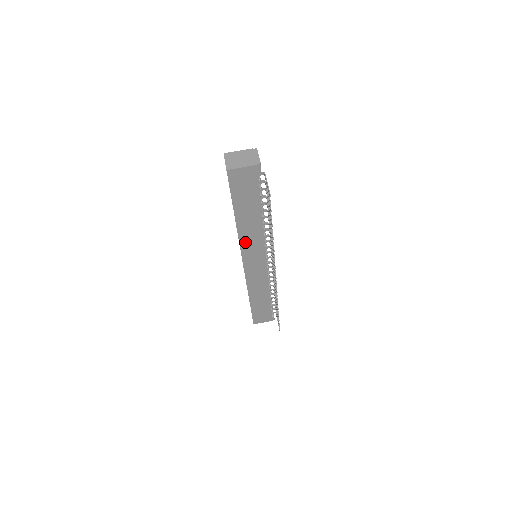
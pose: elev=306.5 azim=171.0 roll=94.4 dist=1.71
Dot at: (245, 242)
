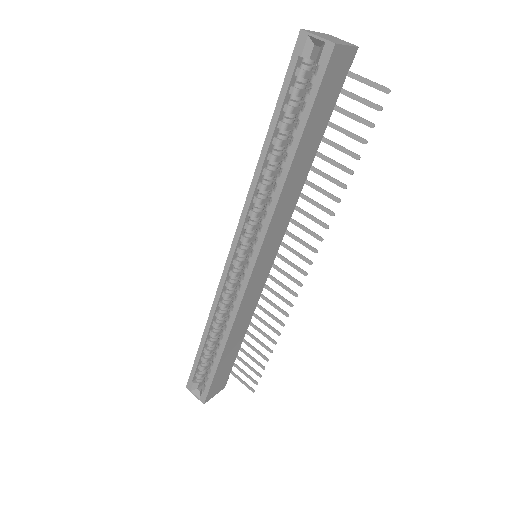
Dot at: (276, 217)
